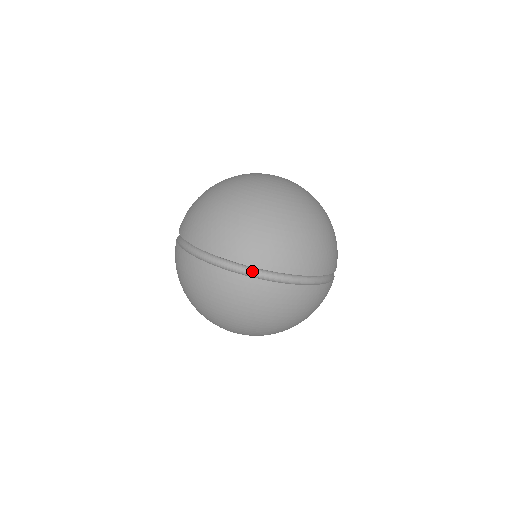
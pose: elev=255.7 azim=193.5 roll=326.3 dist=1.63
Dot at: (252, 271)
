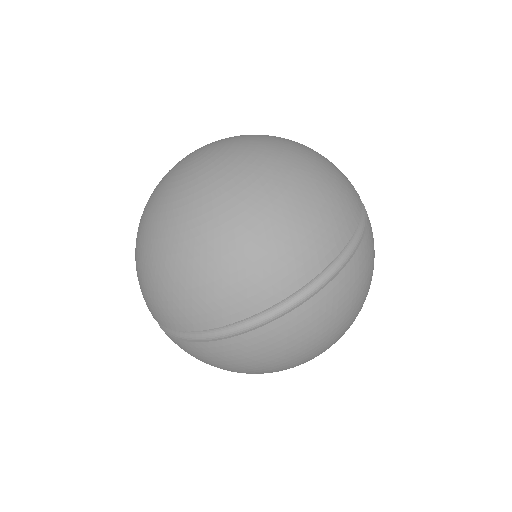
Dot at: (203, 332)
